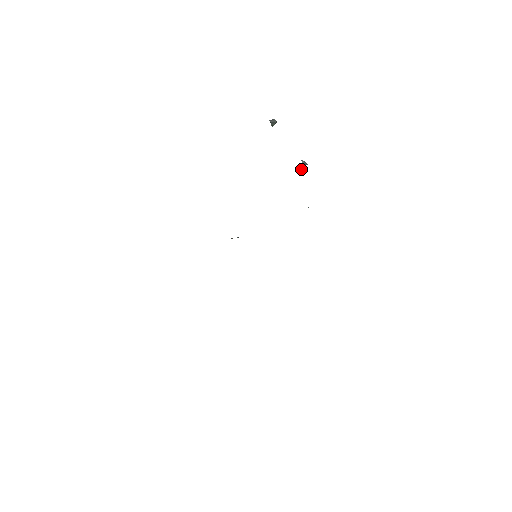
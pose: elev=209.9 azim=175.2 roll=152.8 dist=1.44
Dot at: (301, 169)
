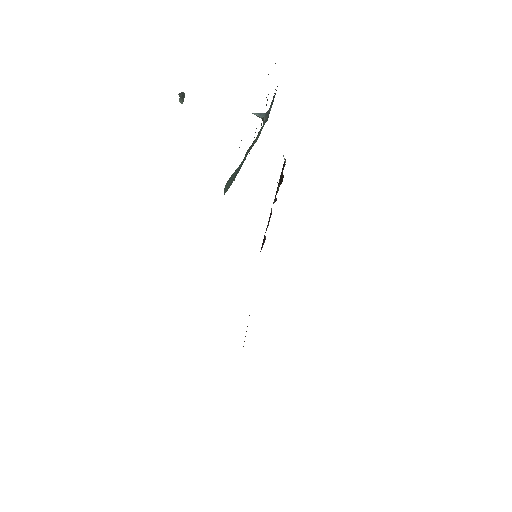
Dot at: (264, 118)
